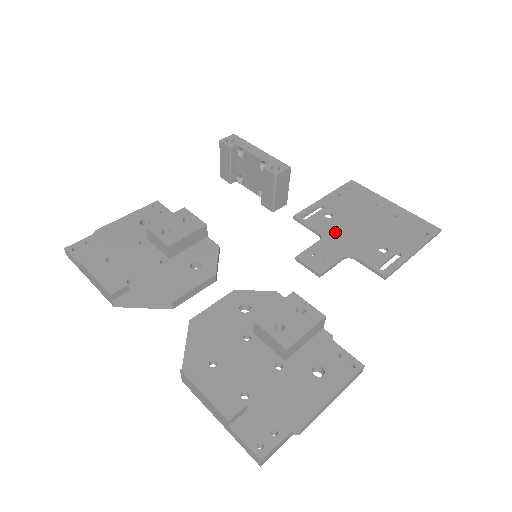
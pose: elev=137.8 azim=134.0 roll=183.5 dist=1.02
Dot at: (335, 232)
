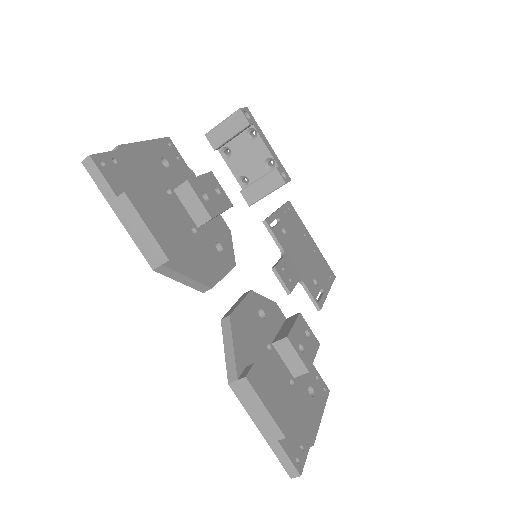
Dot at: (291, 252)
